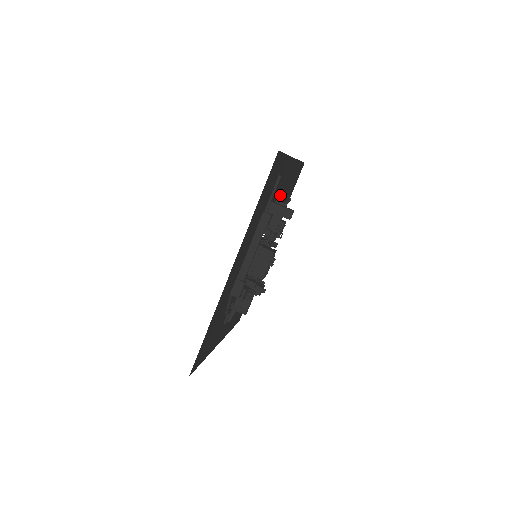
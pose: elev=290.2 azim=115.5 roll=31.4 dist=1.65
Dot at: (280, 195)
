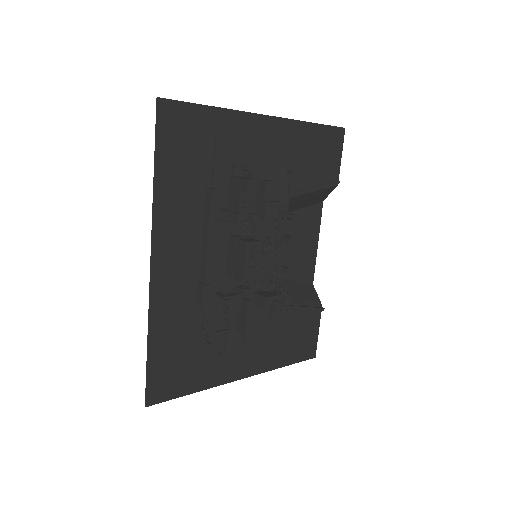
Dot at: (247, 166)
